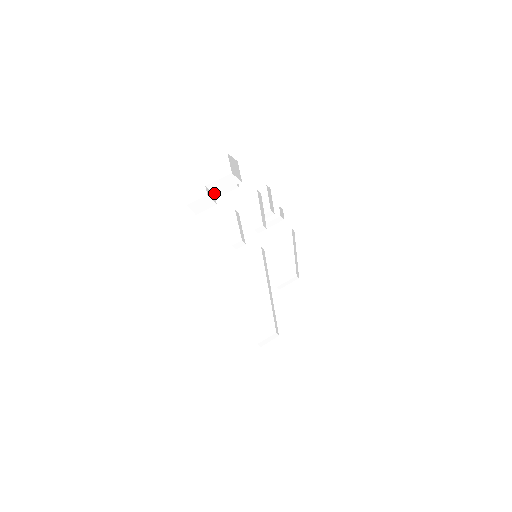
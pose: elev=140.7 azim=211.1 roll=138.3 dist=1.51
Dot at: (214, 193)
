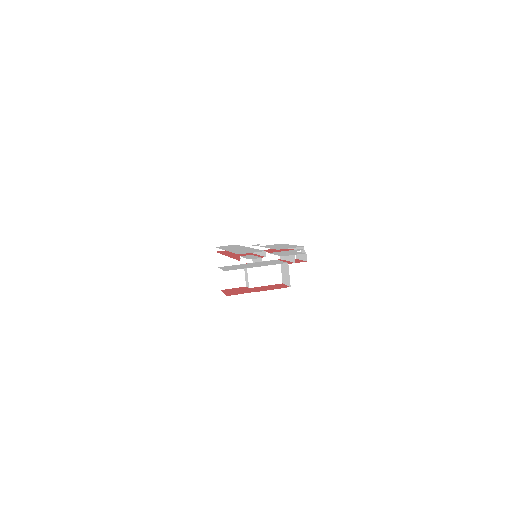
Dot at: (250, 285)
